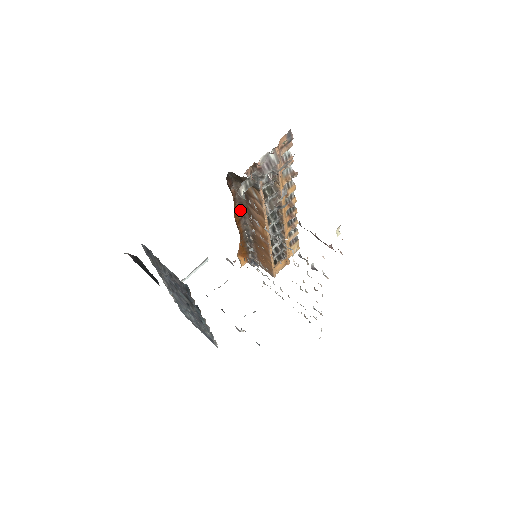
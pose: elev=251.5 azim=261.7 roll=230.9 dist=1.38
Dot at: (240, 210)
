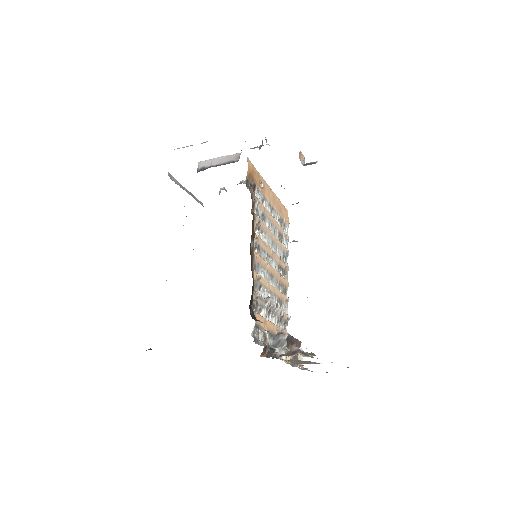
Dot at: occluded
